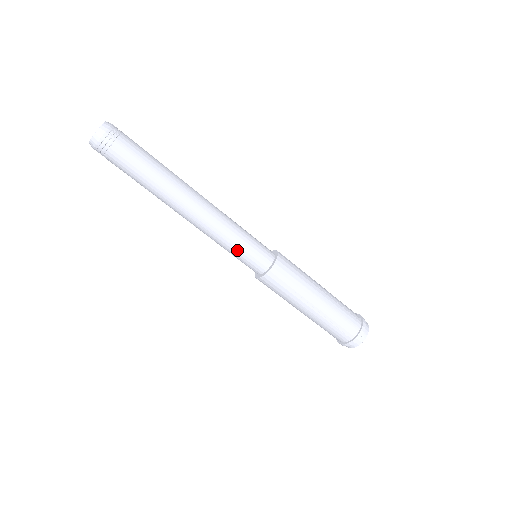
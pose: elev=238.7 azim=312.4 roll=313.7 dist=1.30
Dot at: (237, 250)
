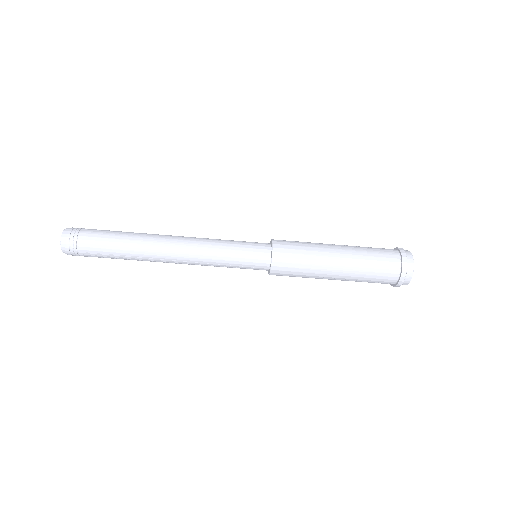
Dot at: (232, 255)
